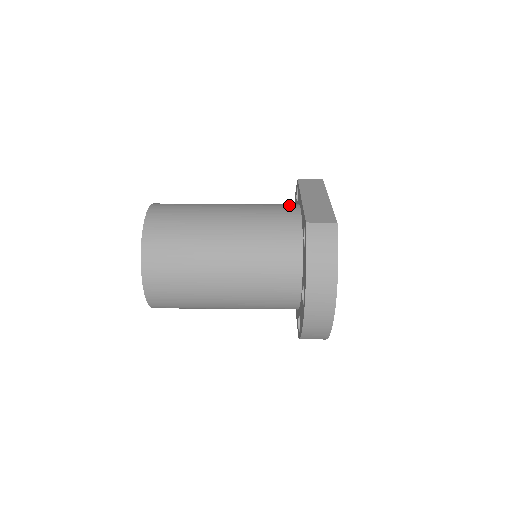
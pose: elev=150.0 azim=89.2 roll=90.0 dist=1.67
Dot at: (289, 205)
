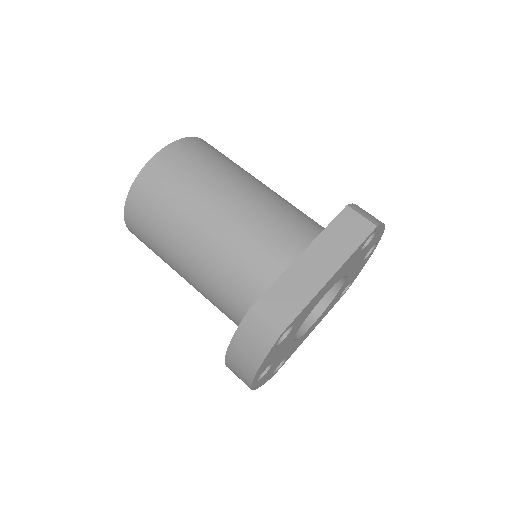
Dot at: (297, 242)
